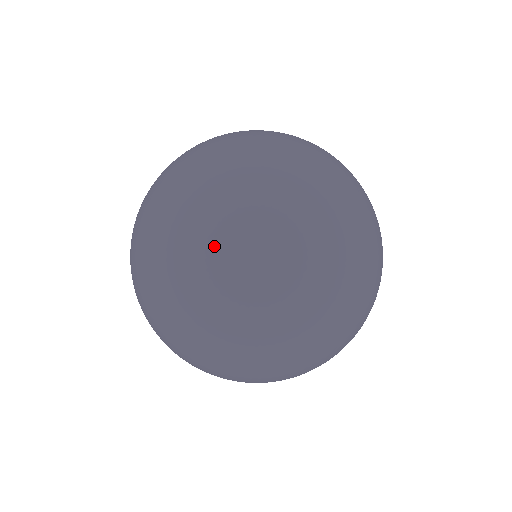
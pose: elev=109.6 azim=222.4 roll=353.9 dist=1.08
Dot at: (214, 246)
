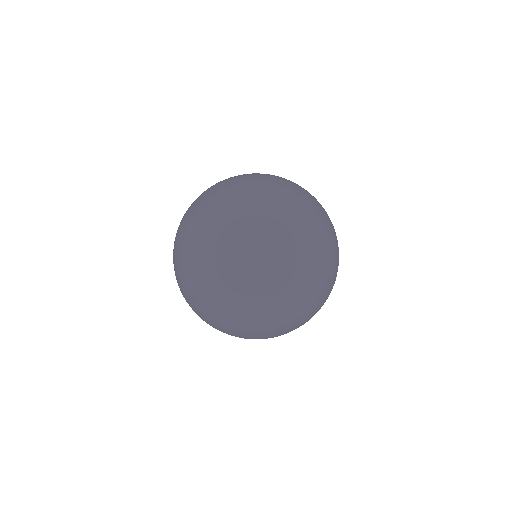
Dot at: (277, 187)
